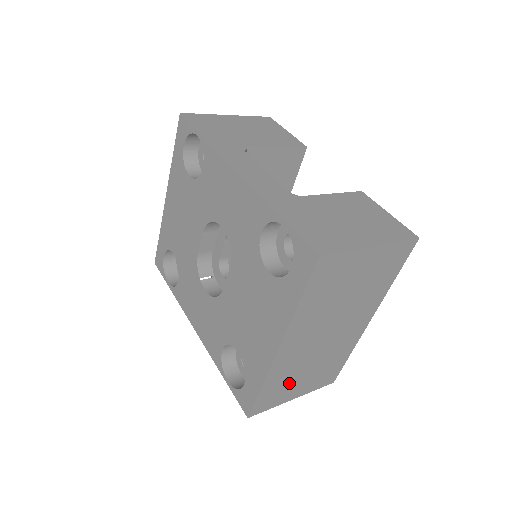
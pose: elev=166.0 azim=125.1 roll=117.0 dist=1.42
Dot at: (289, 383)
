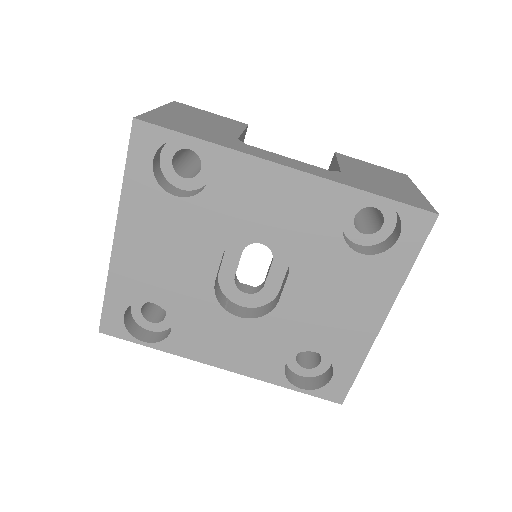
Dot at: occluded
